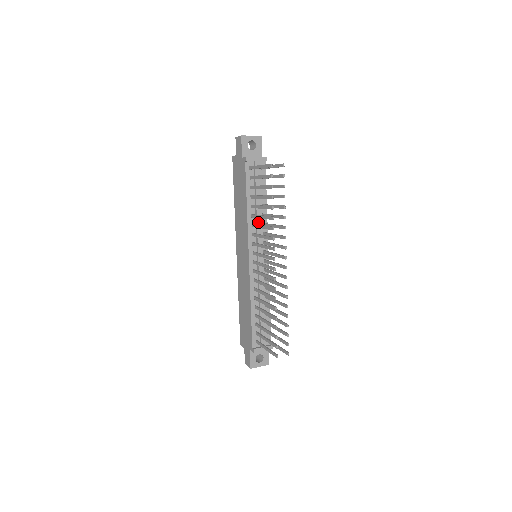
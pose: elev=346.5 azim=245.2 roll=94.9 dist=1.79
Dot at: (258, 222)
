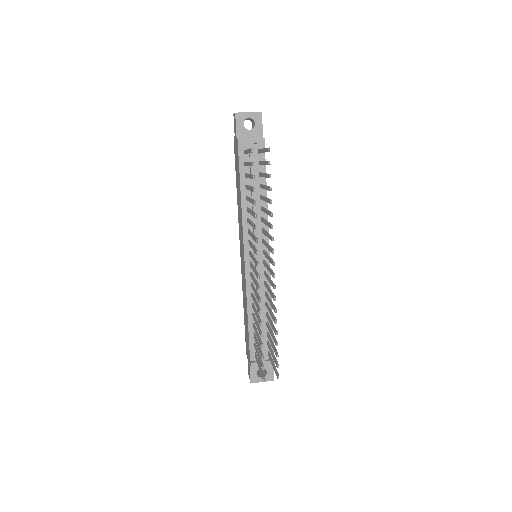
Dot at: occluded
